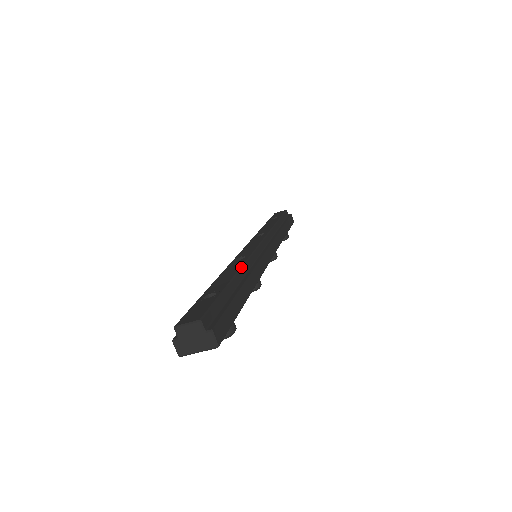
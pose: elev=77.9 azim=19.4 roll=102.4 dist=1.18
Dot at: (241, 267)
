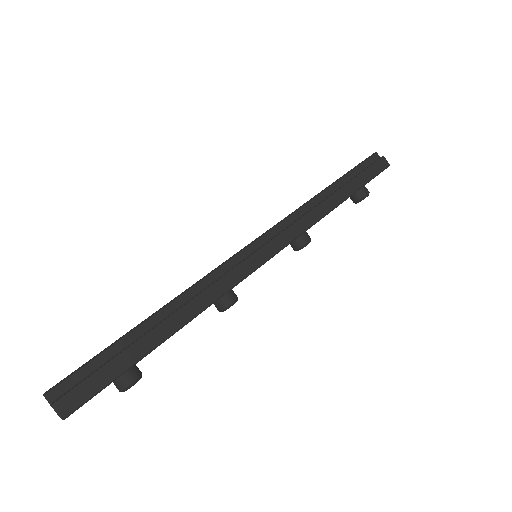
Dot at: (176, 297)
